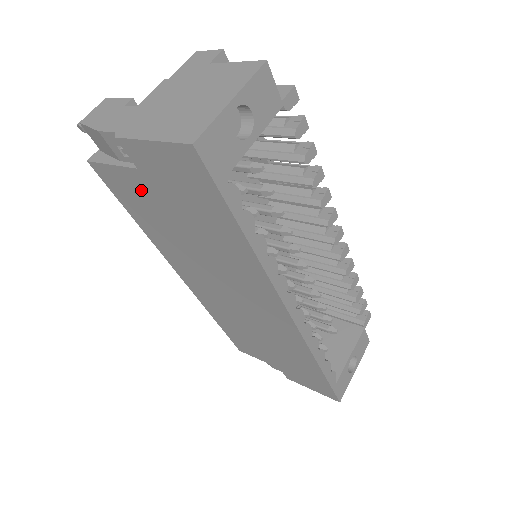
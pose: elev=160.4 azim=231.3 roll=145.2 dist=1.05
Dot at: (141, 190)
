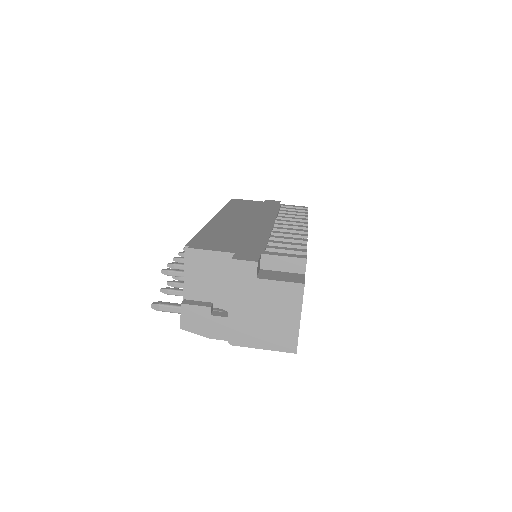
Dot at: occluded
